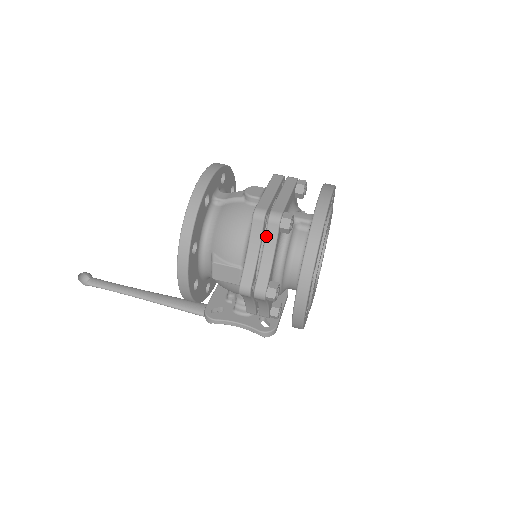
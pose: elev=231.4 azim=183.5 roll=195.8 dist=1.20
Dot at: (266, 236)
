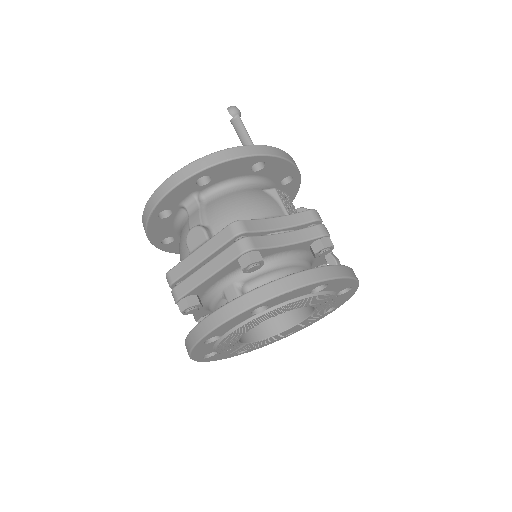
Dot at: occluded
